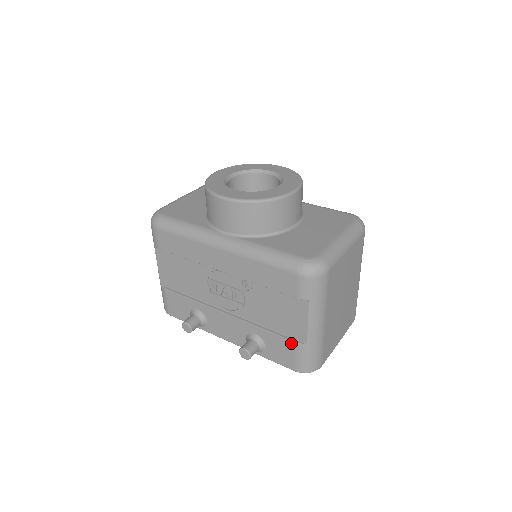
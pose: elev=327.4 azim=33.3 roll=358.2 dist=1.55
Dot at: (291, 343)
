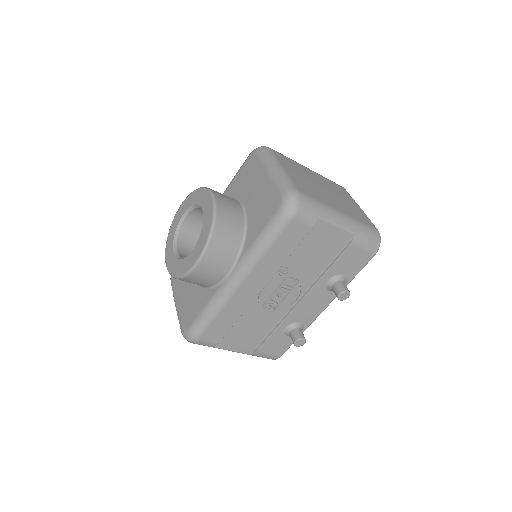
Dot at: (349, 250)
